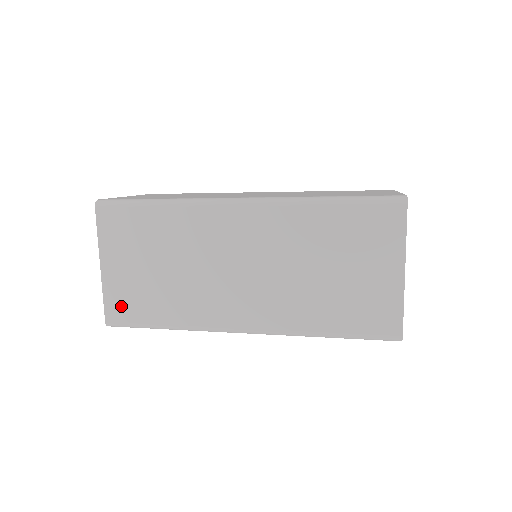
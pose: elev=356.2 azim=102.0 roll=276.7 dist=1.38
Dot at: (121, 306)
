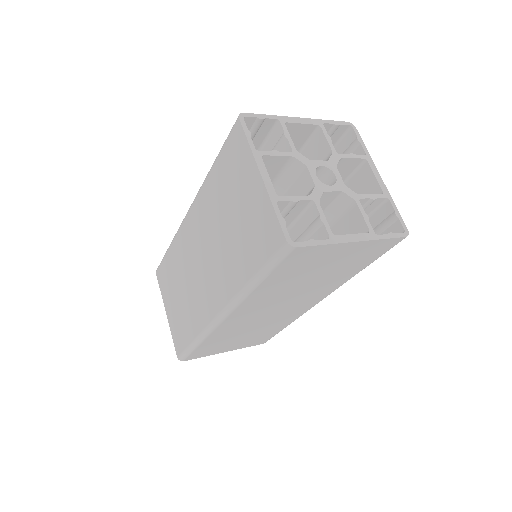
Dot at: (178, 339)
